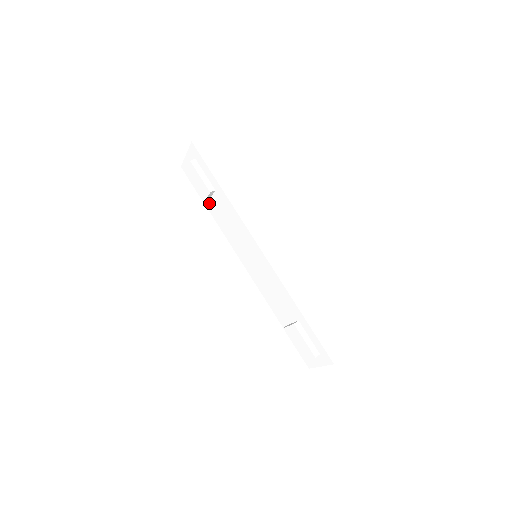
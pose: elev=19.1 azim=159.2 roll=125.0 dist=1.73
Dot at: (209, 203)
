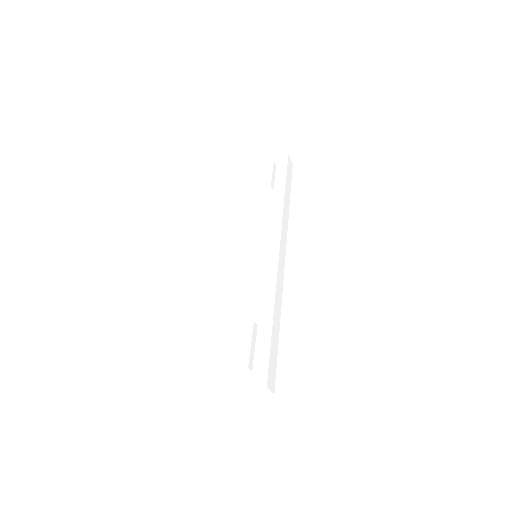
Dot at: (248, 199)
